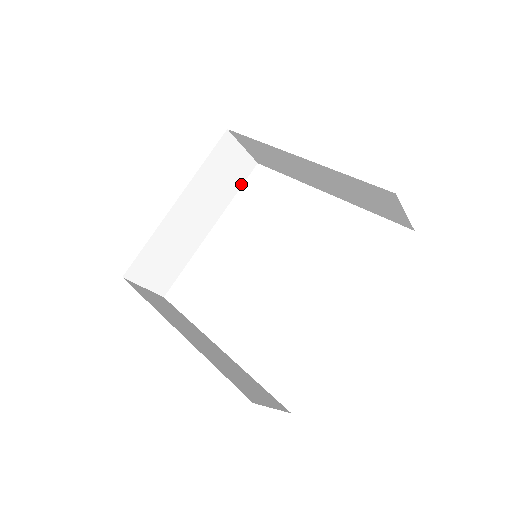
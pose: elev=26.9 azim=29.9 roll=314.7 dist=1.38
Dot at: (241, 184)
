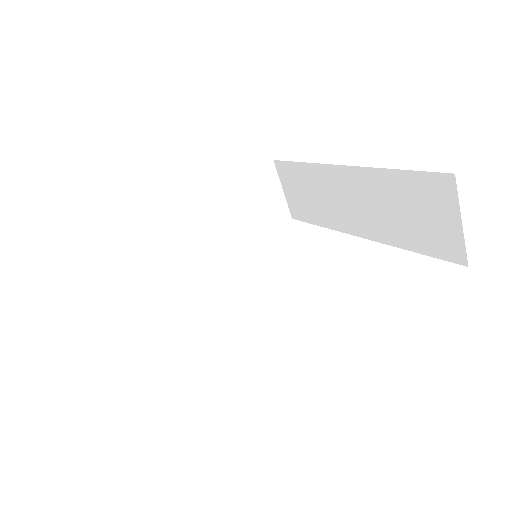
Dot at: (267, 230)
